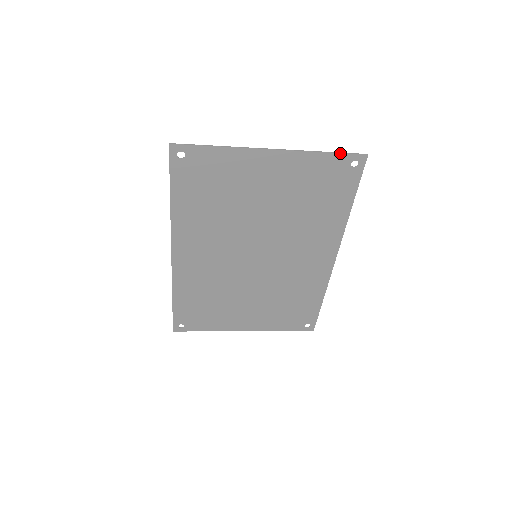
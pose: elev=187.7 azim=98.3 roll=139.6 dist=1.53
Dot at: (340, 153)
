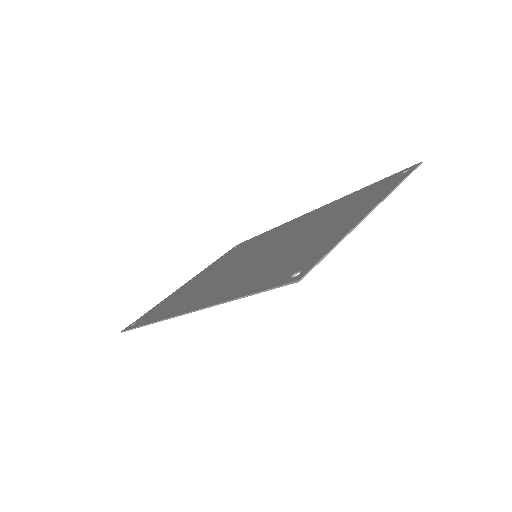
Dot at: occluded
